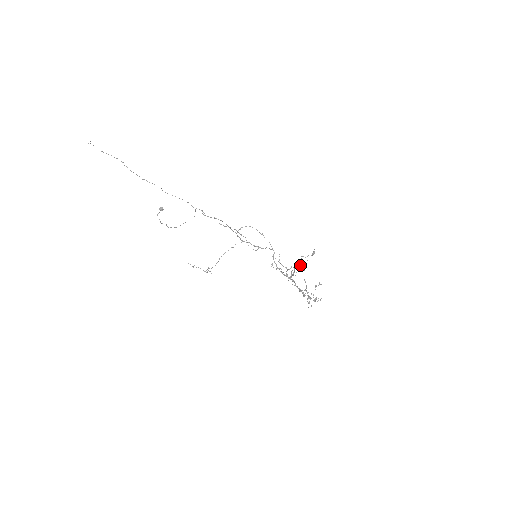
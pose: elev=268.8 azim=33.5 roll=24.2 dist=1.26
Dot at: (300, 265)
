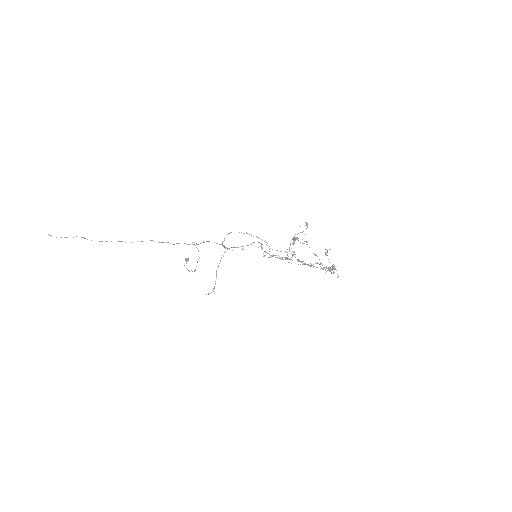
Dot at: (300, 242)
